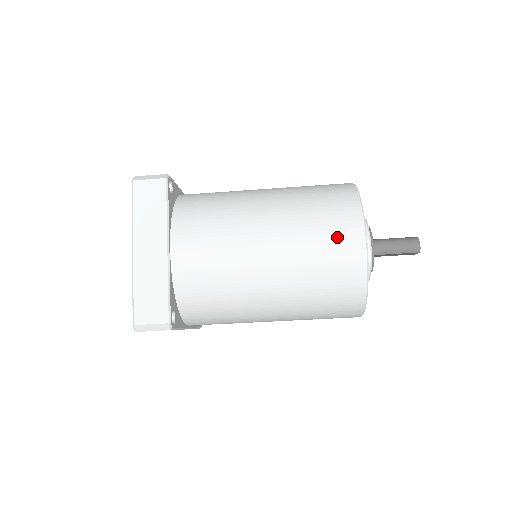
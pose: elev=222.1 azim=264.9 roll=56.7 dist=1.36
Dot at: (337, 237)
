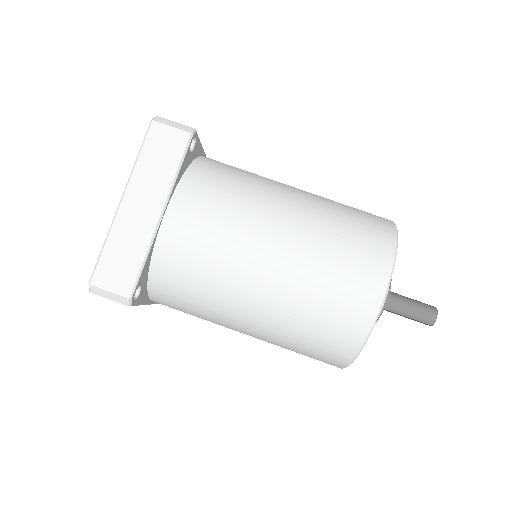
Dot at: (354, 280)
